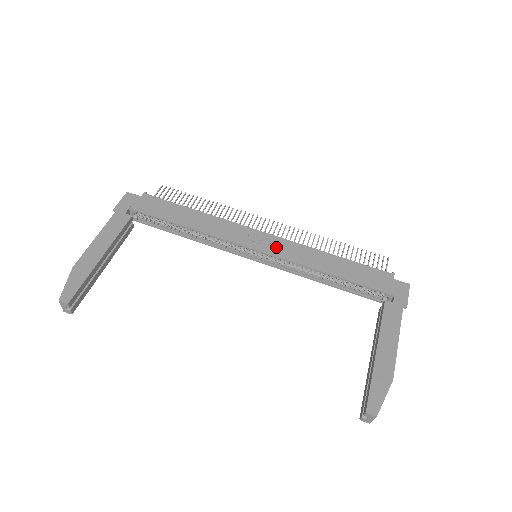
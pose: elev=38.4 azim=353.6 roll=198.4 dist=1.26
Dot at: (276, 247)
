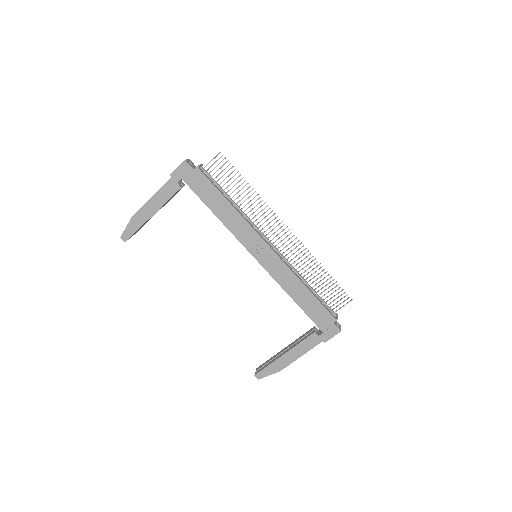
Dot at: (270, 262)
